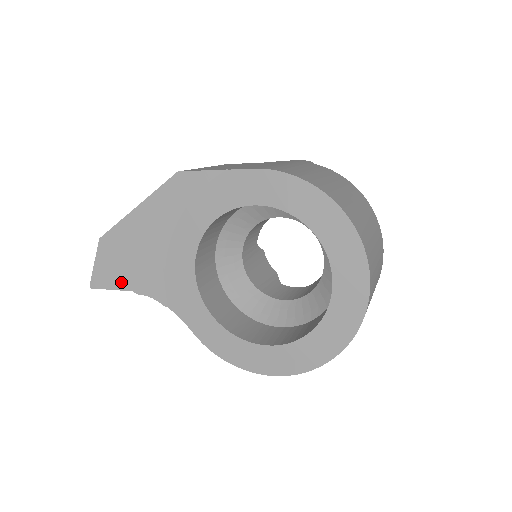
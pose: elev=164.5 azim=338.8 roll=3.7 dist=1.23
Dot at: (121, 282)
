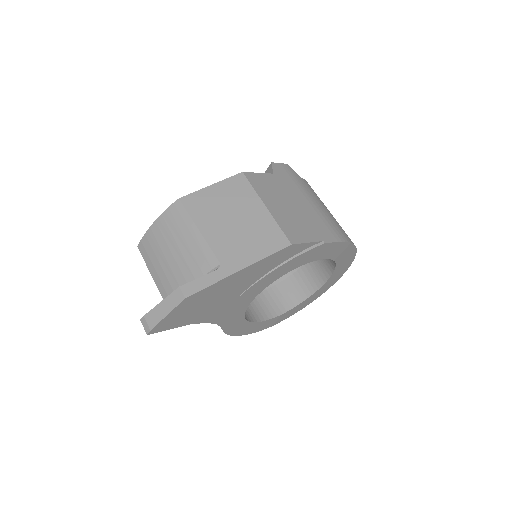
Dot at: (185, 321)
